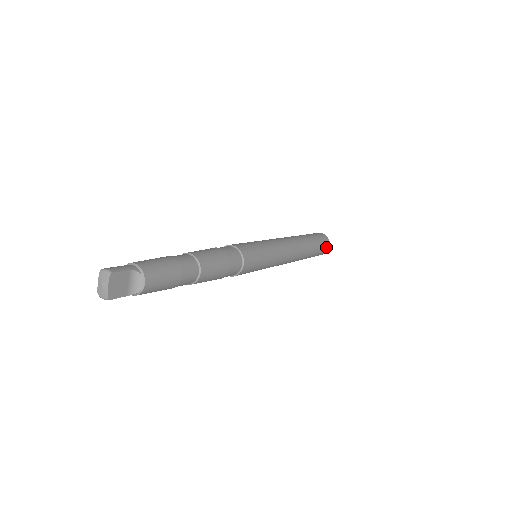
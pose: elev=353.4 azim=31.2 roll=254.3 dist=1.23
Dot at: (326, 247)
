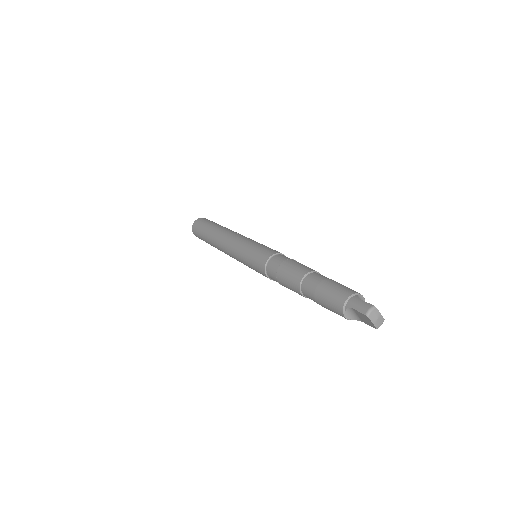
Dot at: occluded
